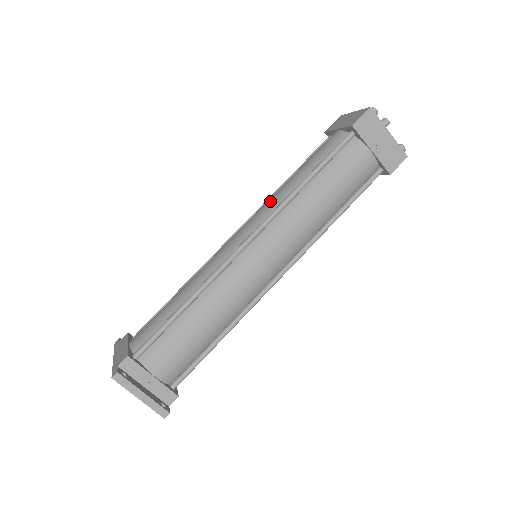
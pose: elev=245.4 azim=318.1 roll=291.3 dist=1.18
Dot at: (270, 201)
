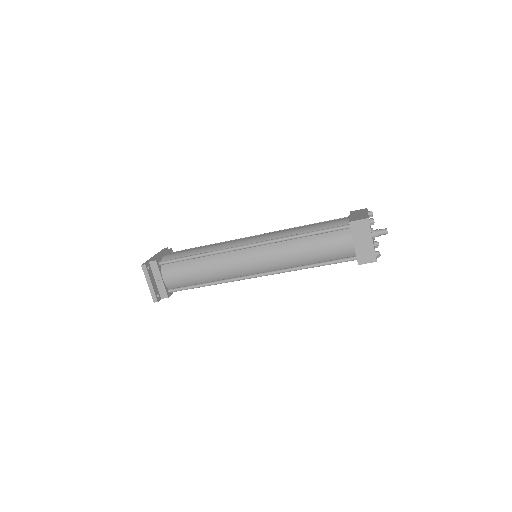
Dot at: (281, 232)
